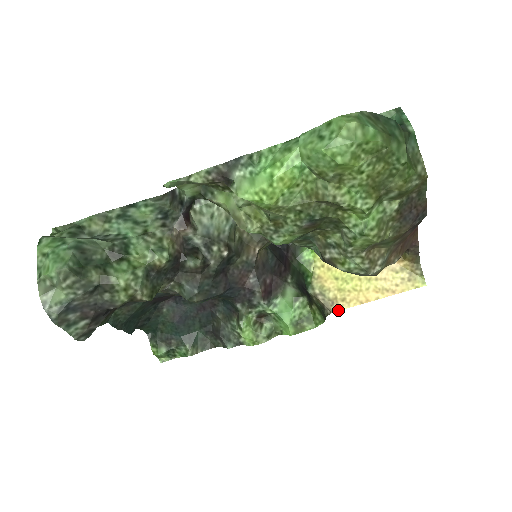
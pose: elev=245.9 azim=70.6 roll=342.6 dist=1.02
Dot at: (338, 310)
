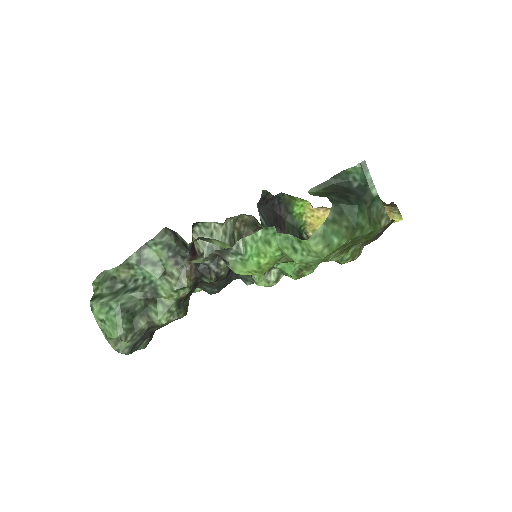
Dot at: occluded
